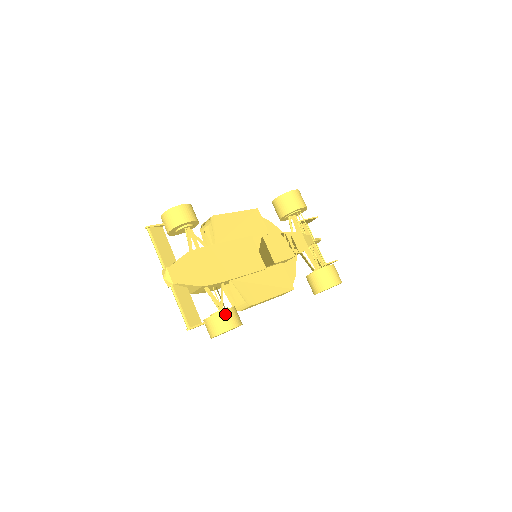
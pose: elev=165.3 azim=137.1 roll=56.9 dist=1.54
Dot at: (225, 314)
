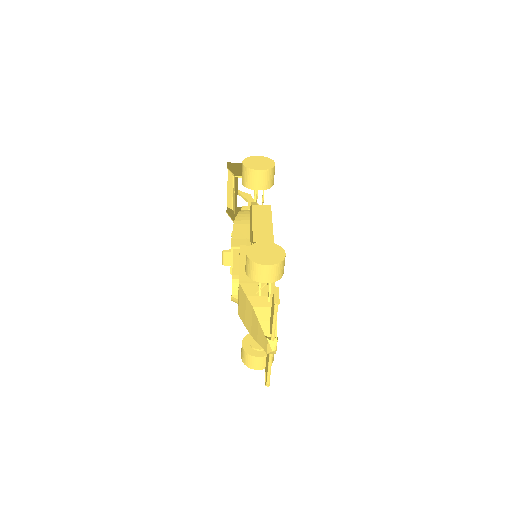
Dot at: occluded
